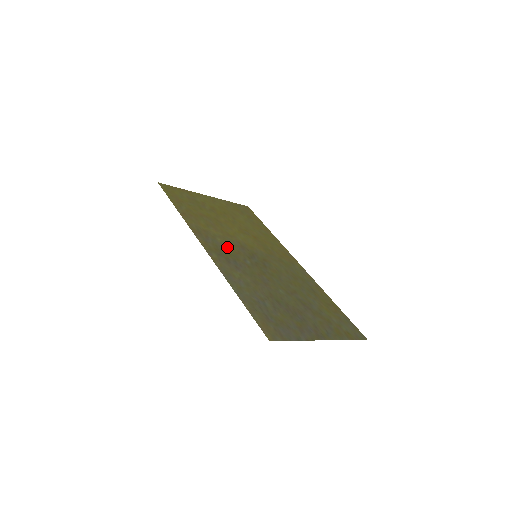
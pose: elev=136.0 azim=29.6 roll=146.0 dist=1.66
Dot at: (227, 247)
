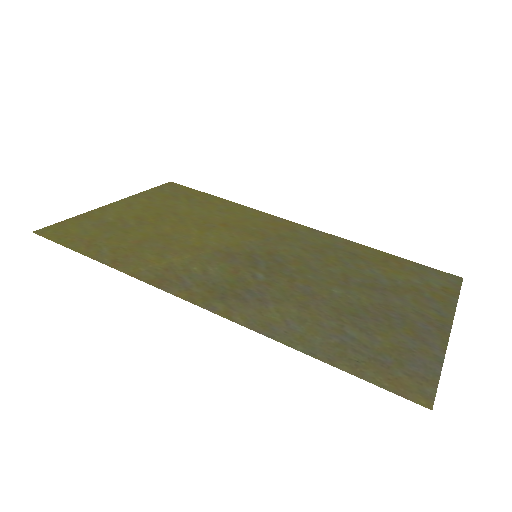
Dot at: (216, 273)
